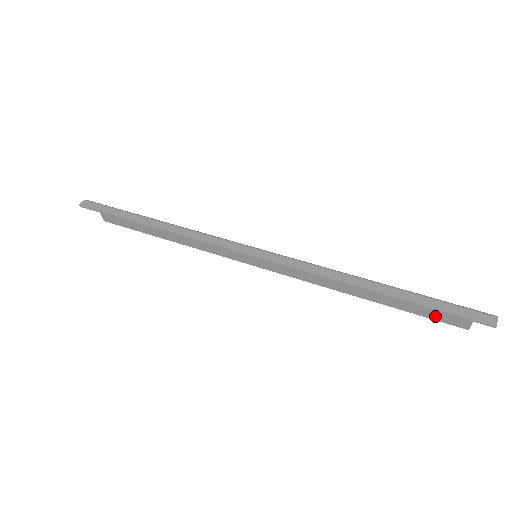
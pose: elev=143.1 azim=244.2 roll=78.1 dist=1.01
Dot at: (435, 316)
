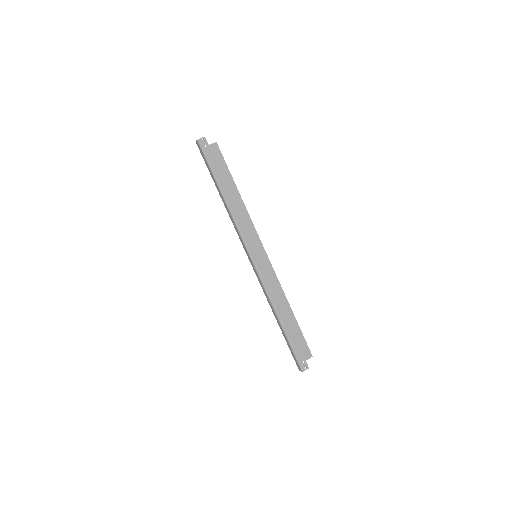
Dot at: (303, 343)
